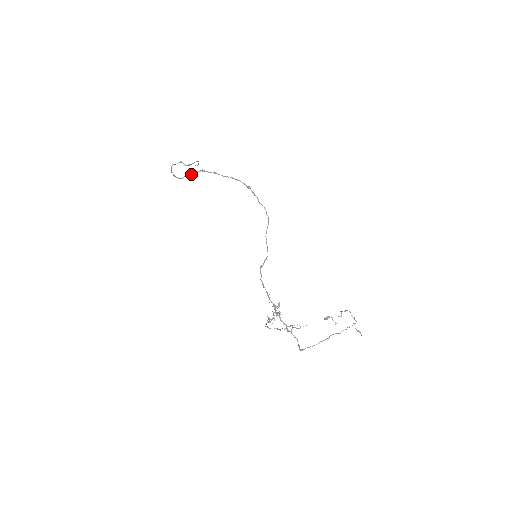
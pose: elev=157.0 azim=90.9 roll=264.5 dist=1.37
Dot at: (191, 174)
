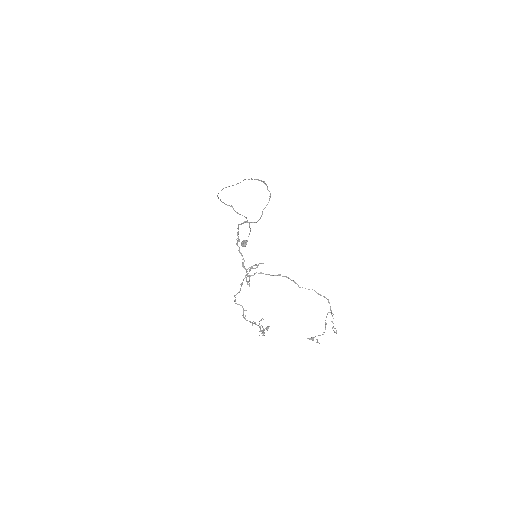
Dot at: (228, 186)
